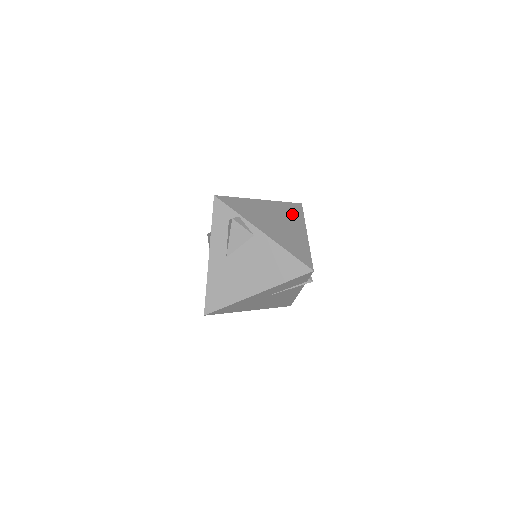
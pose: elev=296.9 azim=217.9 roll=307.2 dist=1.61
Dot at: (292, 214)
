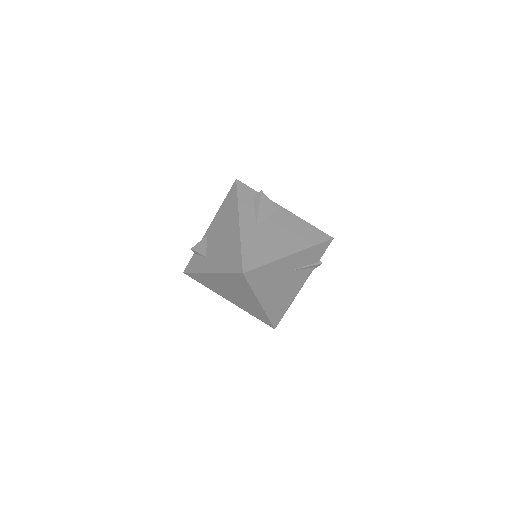
Dot at: occluded
